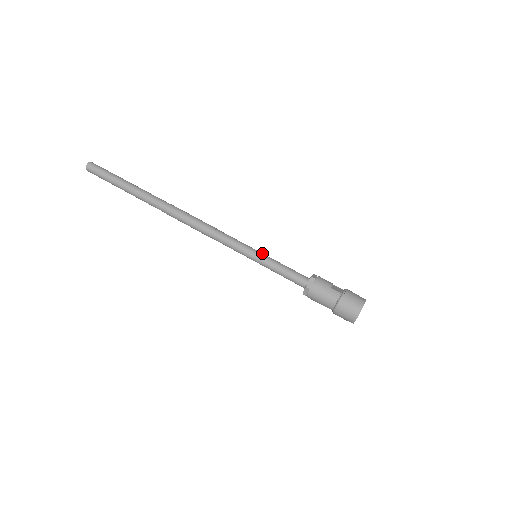
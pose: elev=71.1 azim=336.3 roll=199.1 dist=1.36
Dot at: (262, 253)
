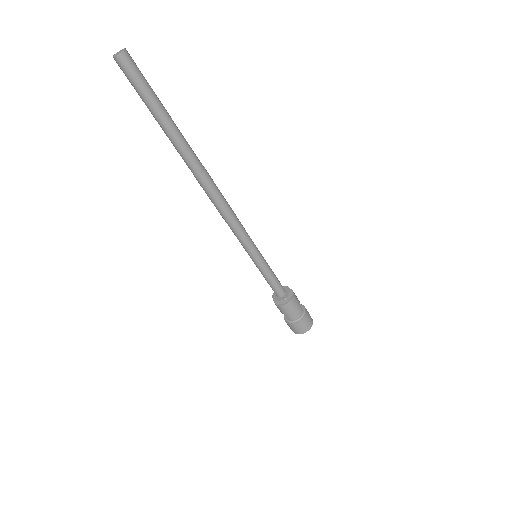
Dot at: occluded
